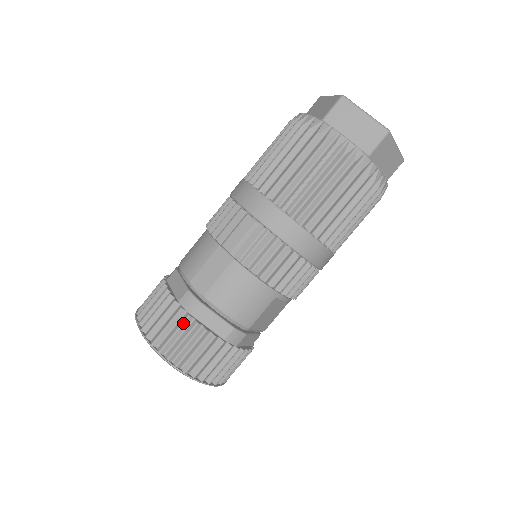
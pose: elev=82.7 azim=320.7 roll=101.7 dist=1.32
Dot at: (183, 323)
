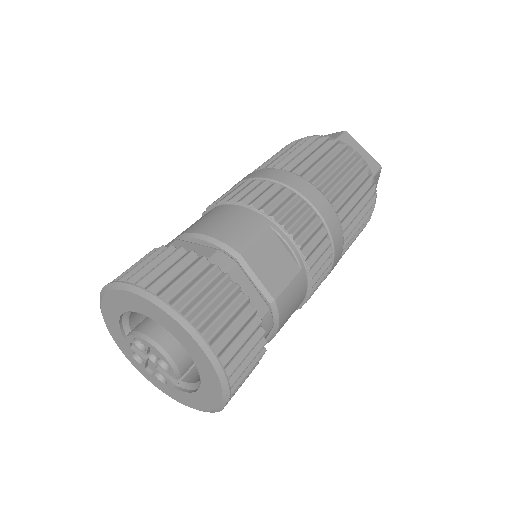
Dot at: (154, 252)
